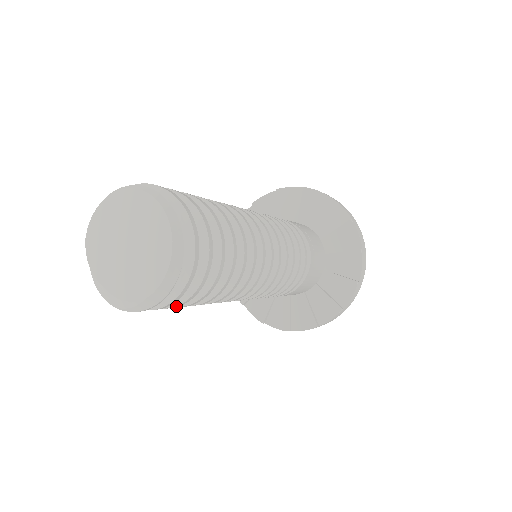
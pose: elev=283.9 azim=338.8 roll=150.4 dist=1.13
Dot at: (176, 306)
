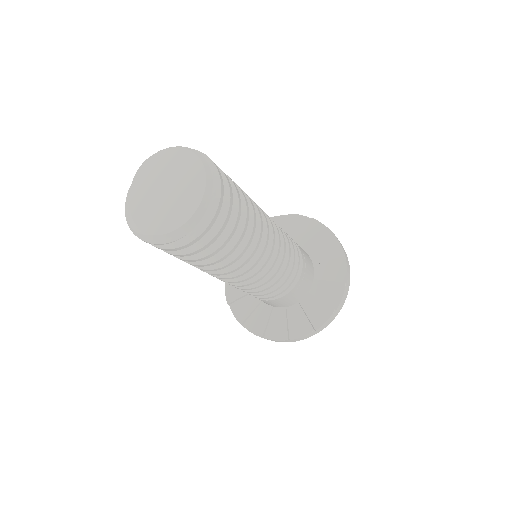
Dot at: occluded
